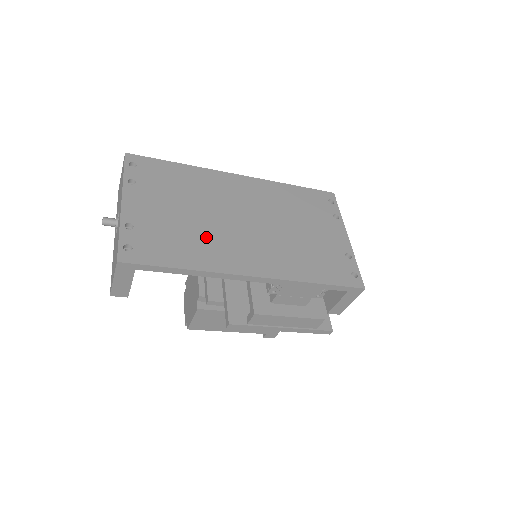
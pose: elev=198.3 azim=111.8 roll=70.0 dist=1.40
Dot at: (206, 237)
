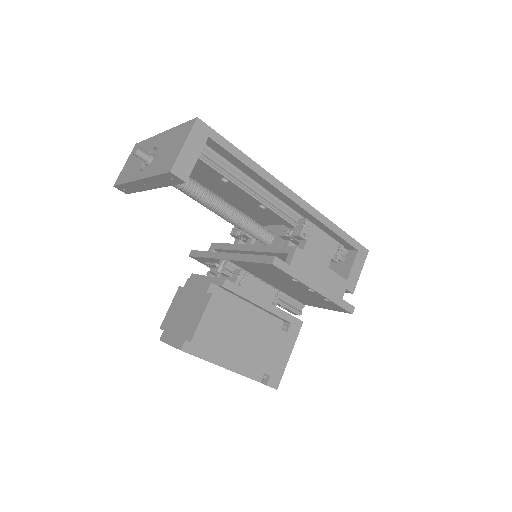
Dot at: occluded
